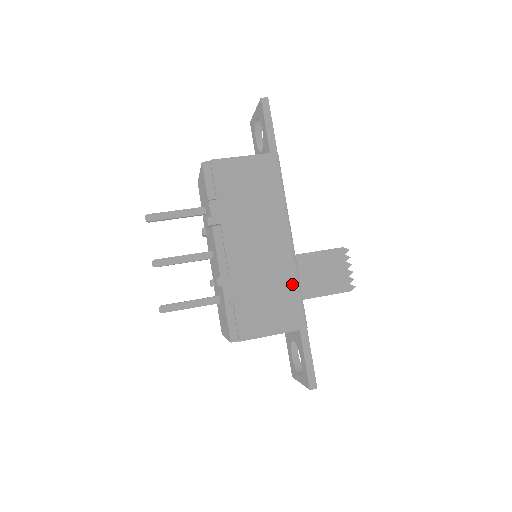
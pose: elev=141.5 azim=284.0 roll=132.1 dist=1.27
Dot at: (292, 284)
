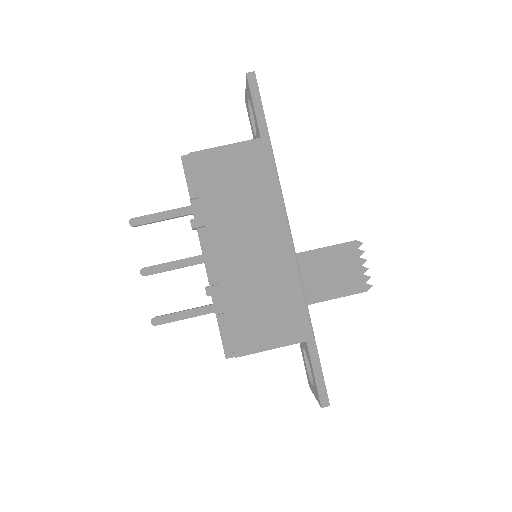
Dot at: (292, 289)
